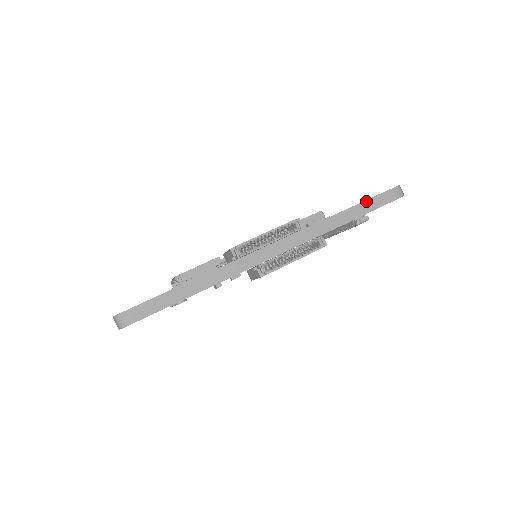
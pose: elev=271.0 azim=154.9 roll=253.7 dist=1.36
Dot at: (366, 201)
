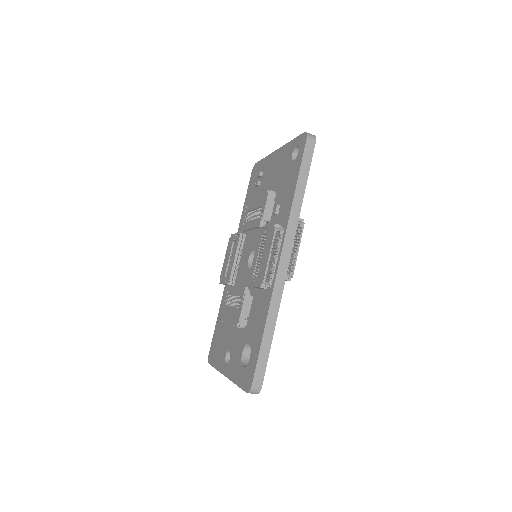
Dot at: (300, 169)
